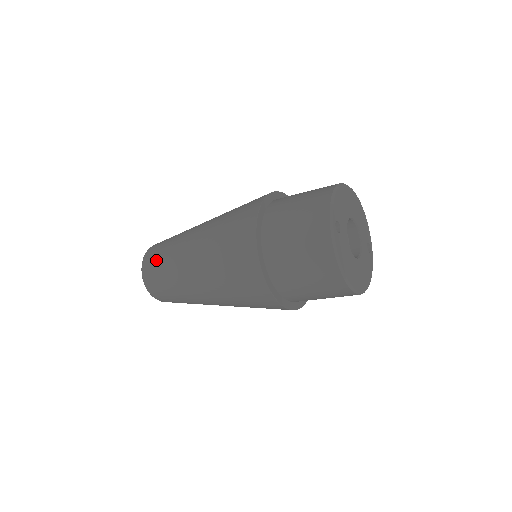
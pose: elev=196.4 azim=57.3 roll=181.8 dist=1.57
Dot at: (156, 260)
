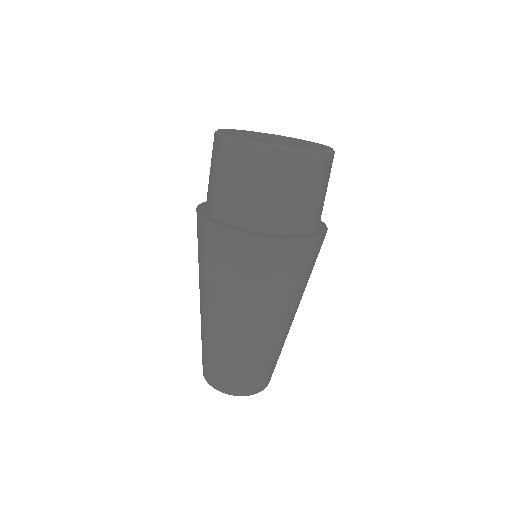
Dot at: occluded
